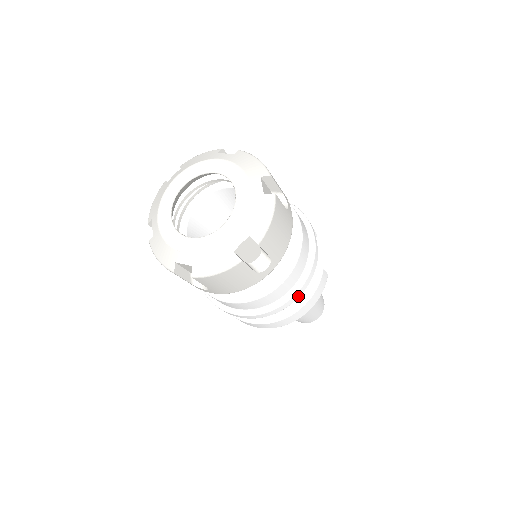
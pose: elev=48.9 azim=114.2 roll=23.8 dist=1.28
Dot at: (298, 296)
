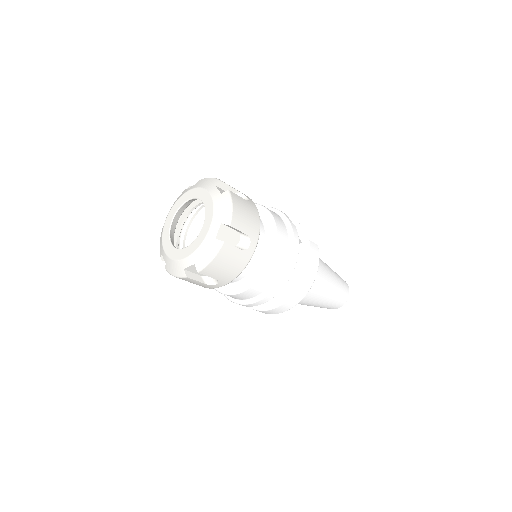
Dot at: (294, 264)
